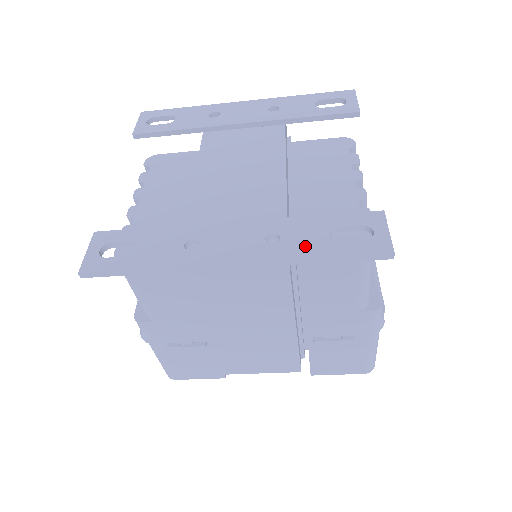
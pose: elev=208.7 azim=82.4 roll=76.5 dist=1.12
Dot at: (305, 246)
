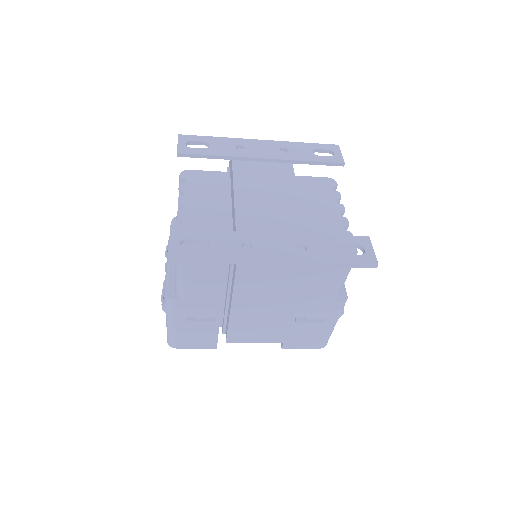
Dot at: (324, 255)
